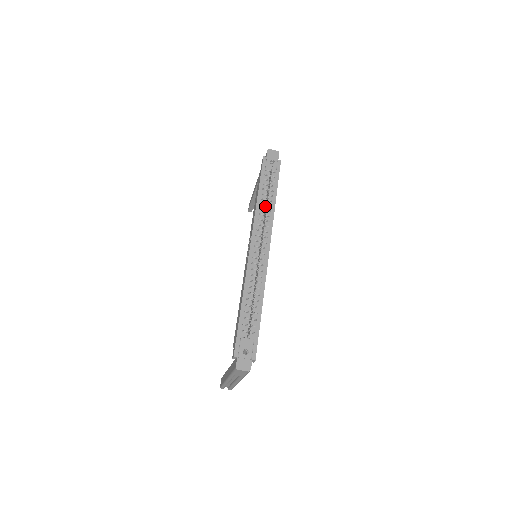
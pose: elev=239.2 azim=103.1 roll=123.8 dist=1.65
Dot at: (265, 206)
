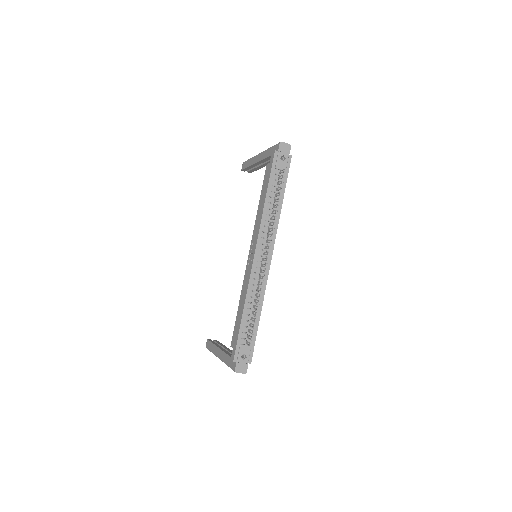
Dot at: (272, 211)
